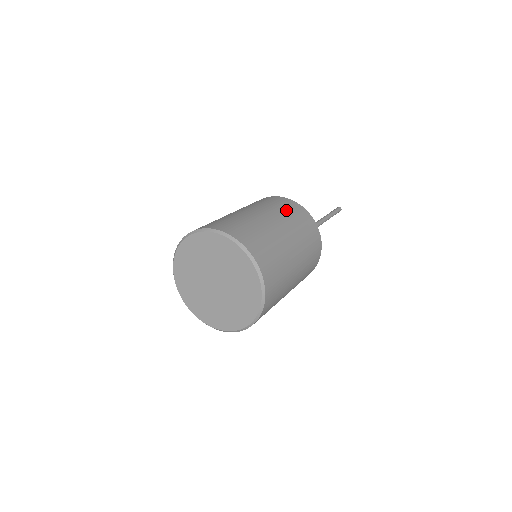
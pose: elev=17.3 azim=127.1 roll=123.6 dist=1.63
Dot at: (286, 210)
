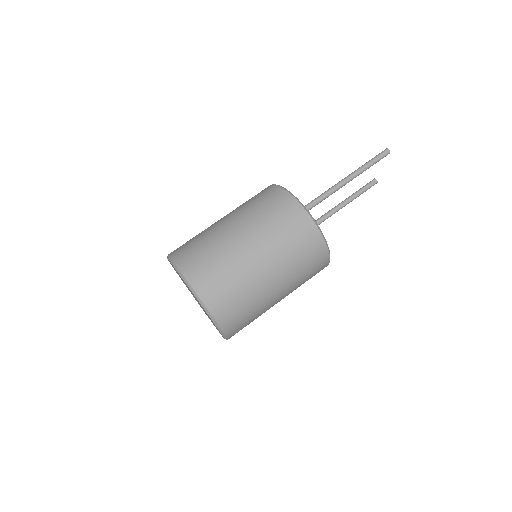
Dot at: (253, 201)
